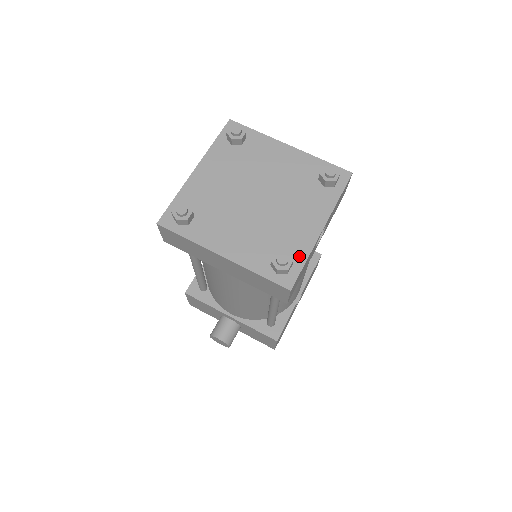
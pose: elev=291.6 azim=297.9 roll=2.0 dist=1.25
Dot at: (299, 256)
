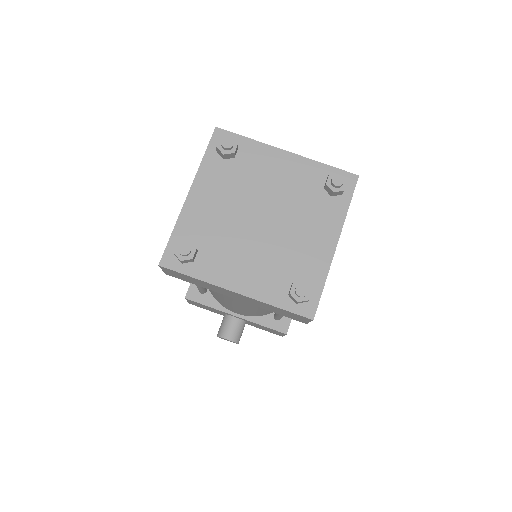
Dot at: (316, 280)
